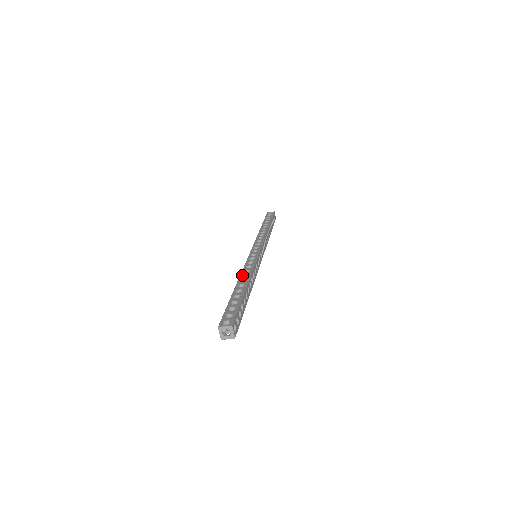
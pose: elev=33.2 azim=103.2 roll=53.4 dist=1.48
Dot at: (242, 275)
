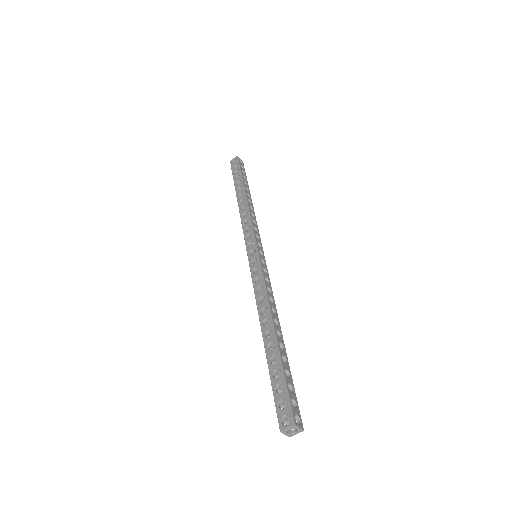
Dot at: (260, 311)
